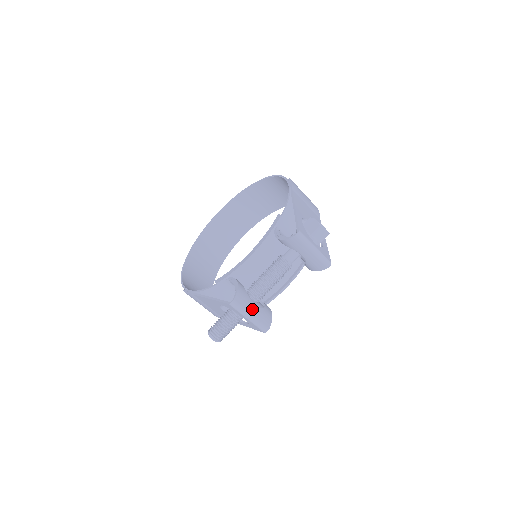
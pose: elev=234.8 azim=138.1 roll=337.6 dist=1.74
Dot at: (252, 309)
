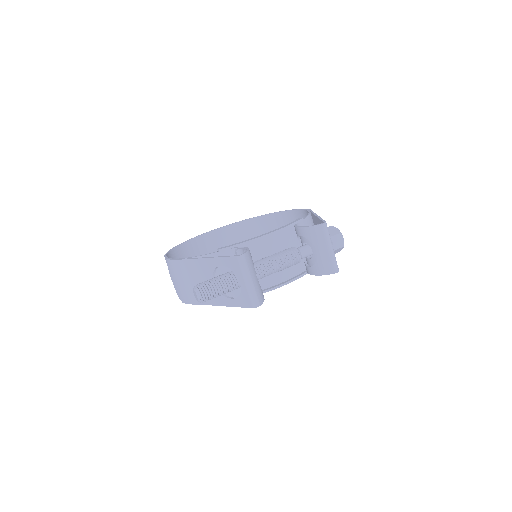
Dot at: (254, 276)
